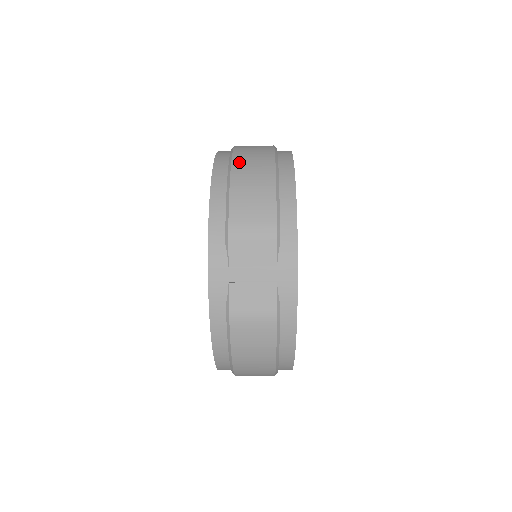
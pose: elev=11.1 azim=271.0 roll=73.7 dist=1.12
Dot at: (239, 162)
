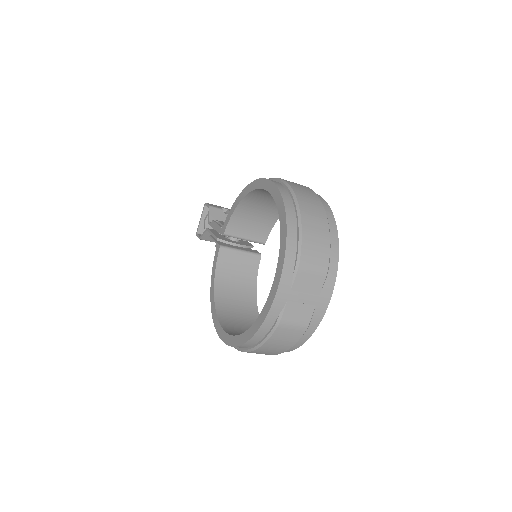
Dot at: (304, 209)
